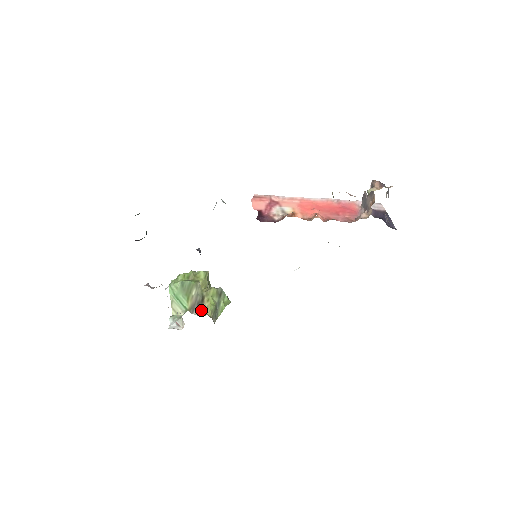
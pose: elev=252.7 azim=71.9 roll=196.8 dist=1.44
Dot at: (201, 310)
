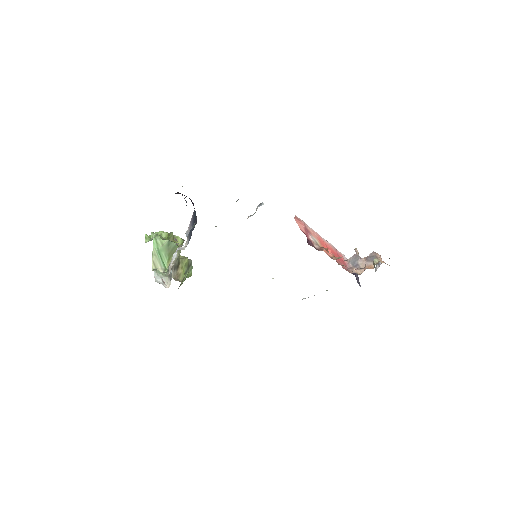
Dot at: (176, 274)
